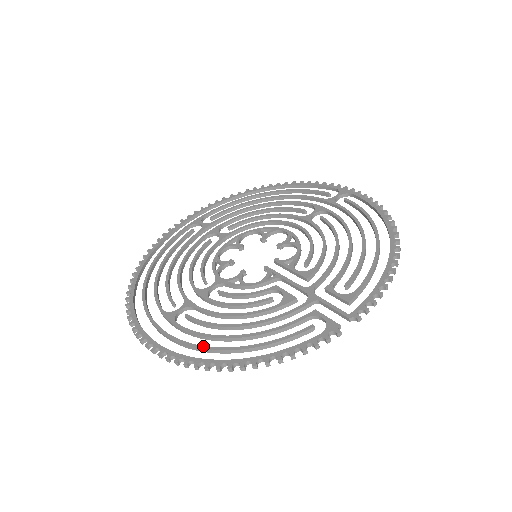
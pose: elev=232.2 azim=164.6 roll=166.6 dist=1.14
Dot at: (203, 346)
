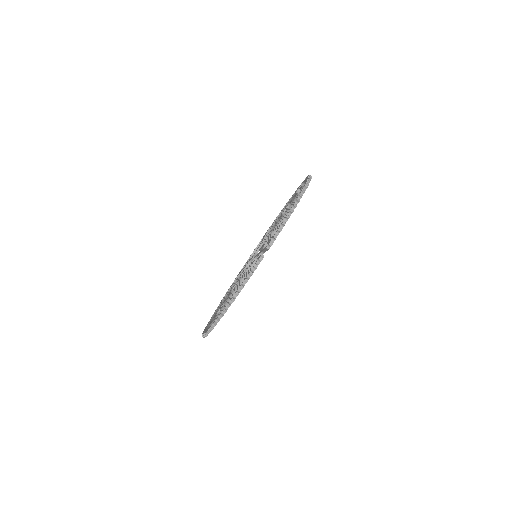
Dot at: (217, 316)
